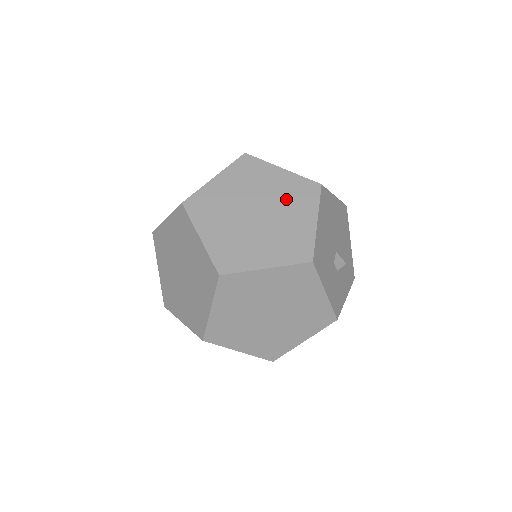
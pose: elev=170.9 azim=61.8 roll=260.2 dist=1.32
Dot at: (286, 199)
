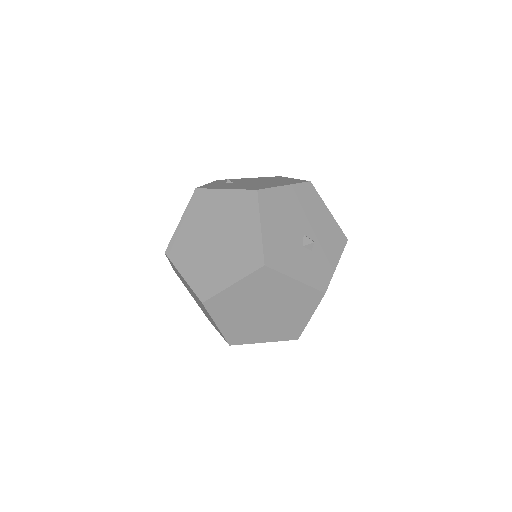
Dot at: (233, 217)
